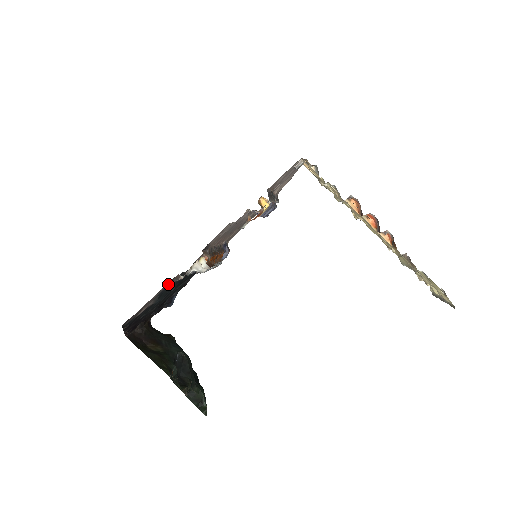
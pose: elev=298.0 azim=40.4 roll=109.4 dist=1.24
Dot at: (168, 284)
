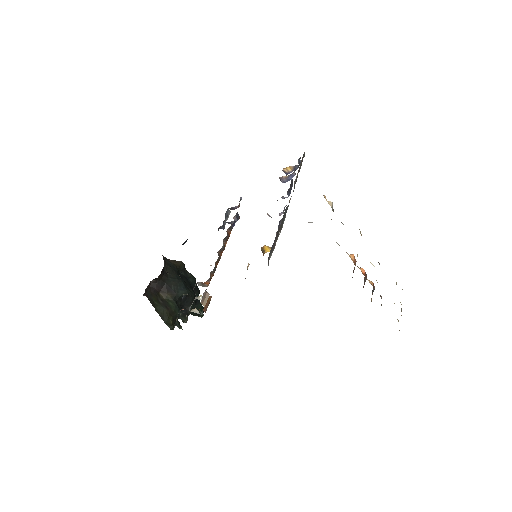
Dot at: occluded
